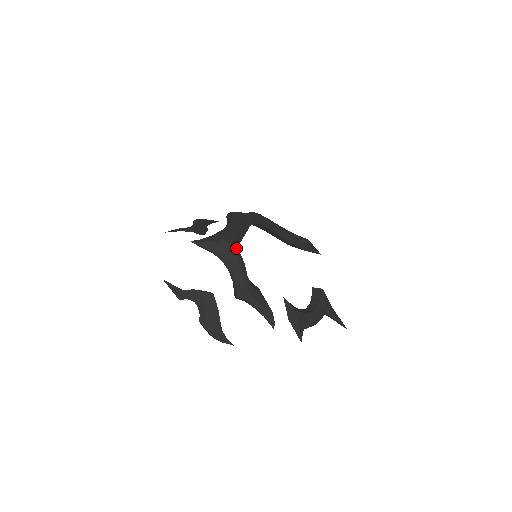
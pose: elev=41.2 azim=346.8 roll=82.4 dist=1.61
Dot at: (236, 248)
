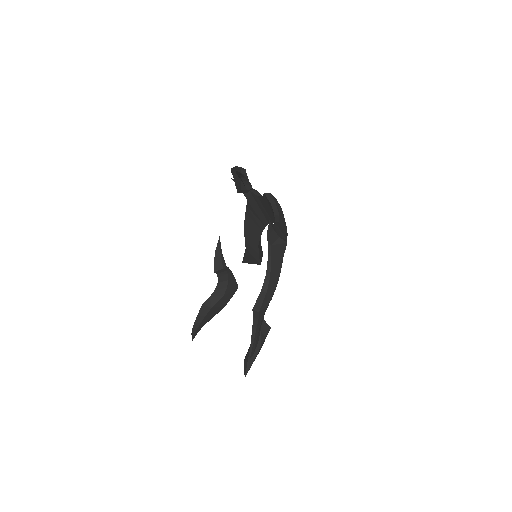
Dot at: occluded
